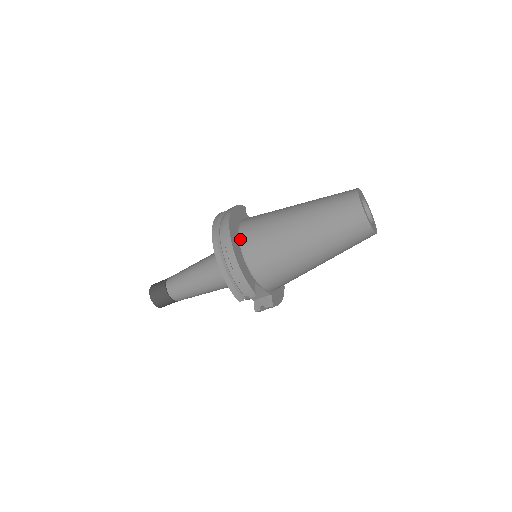
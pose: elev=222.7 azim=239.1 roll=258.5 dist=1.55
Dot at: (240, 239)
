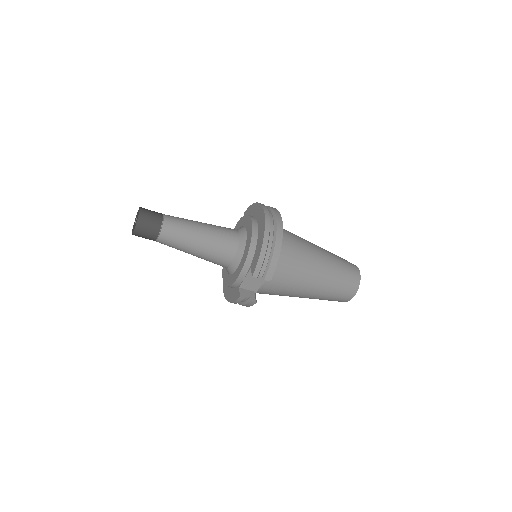
Dot at: occluded
